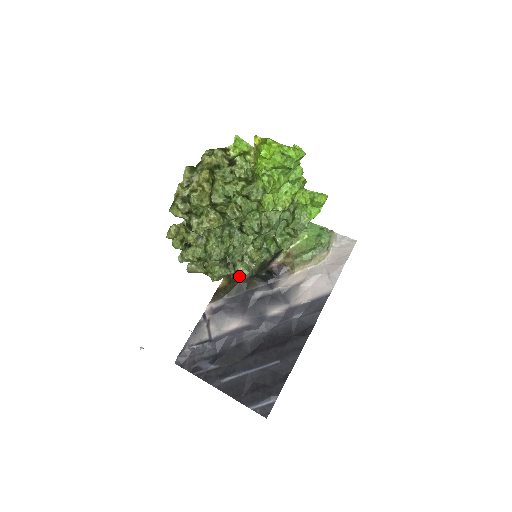
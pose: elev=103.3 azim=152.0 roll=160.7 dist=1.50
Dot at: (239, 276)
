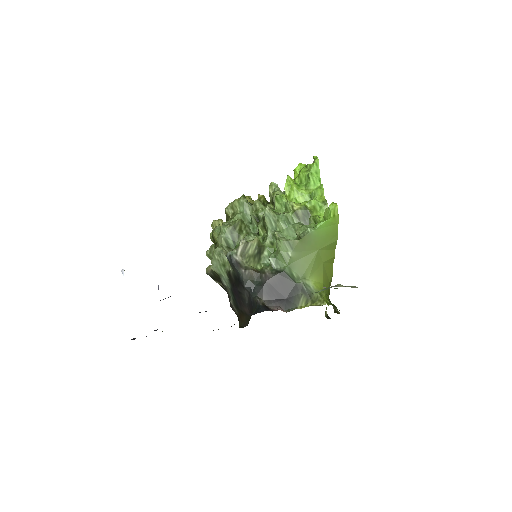
Dot at: occluded
